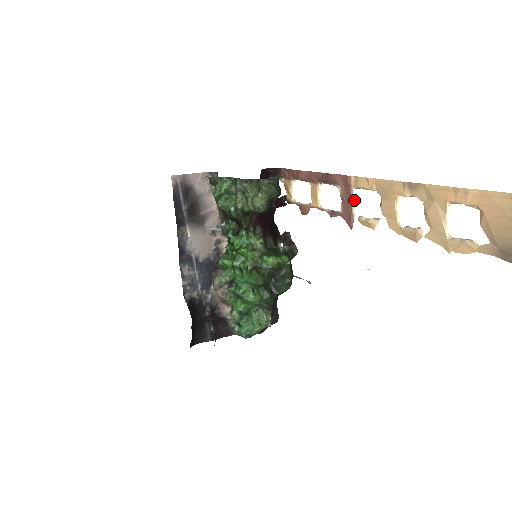
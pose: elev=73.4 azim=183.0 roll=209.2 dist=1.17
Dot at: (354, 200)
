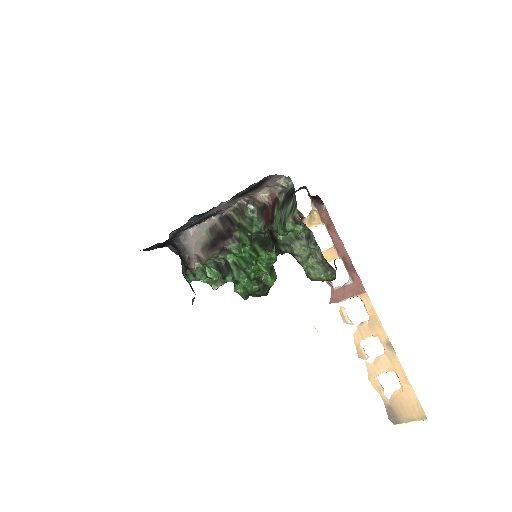
Dot at: occluded
